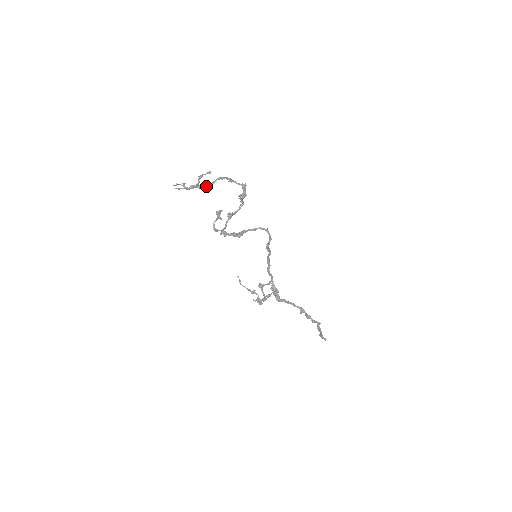
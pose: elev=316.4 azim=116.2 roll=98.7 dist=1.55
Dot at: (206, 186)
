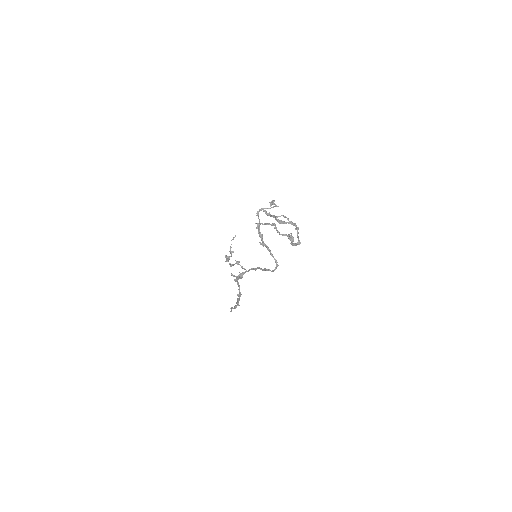
Dot at: (280, 221)
